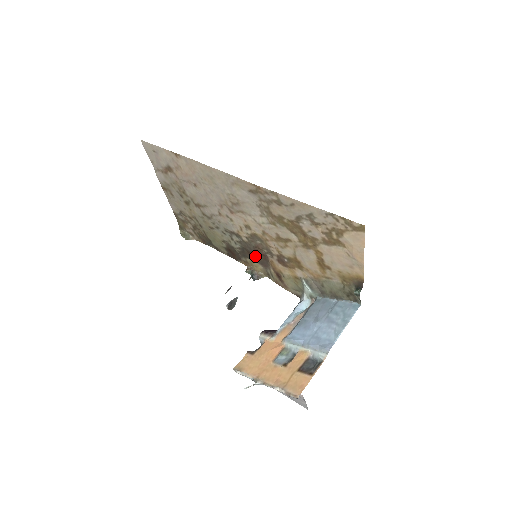
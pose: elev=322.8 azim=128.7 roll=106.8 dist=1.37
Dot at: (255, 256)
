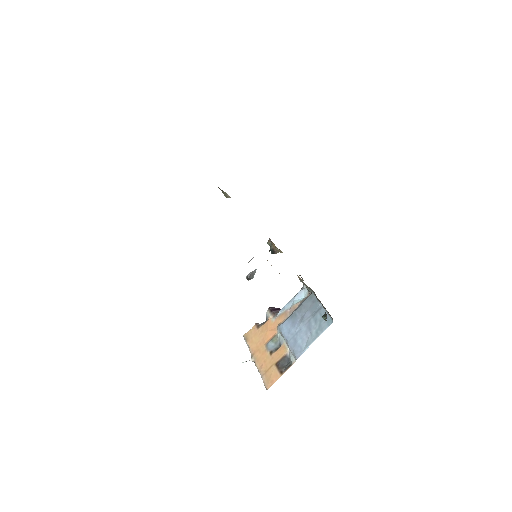
Dot at: occluded
